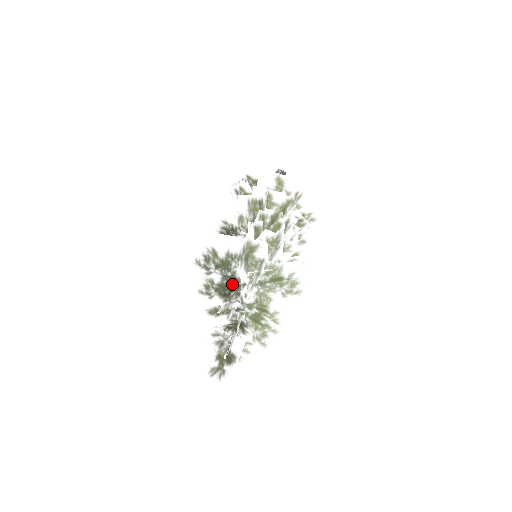
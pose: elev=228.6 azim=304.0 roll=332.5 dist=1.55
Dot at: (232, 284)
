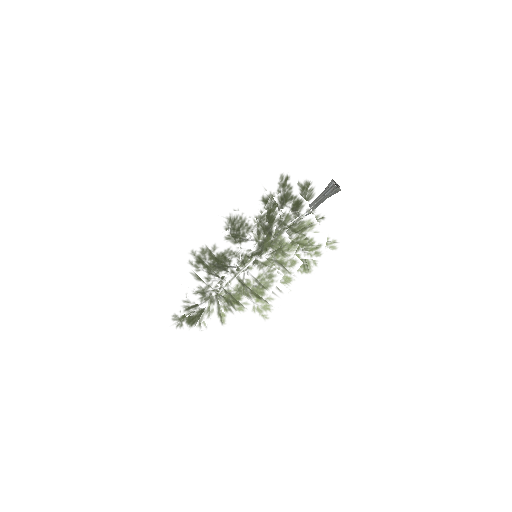
Dot at: (215, 282)
